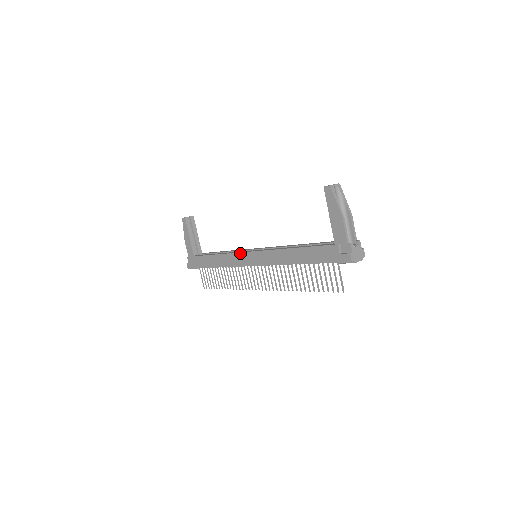
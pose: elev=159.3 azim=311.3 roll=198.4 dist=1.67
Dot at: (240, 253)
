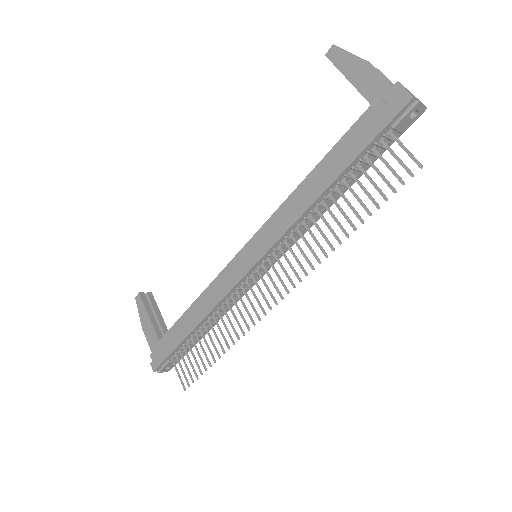
Dot at: (230, 263)
